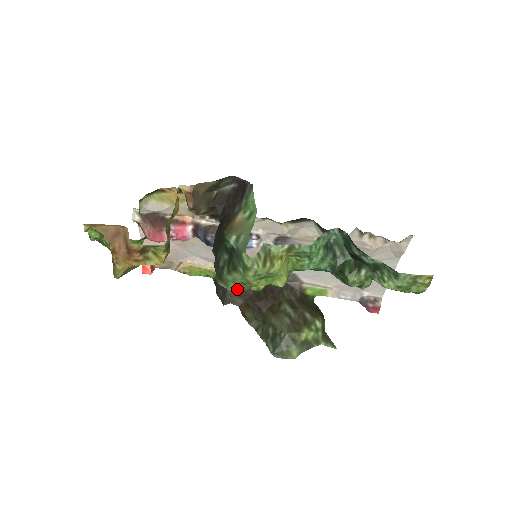
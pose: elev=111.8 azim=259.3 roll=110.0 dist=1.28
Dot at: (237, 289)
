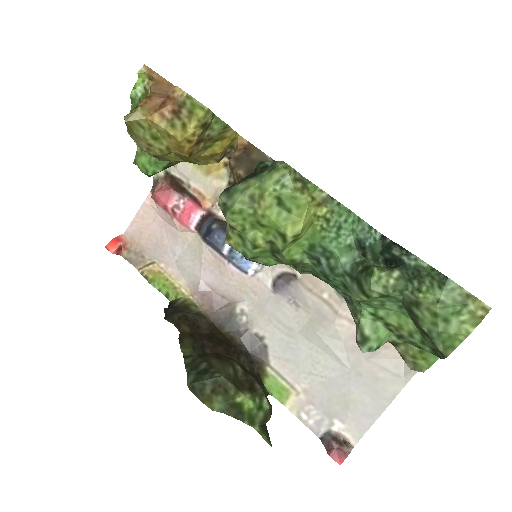
Dot at: (240, 204)
